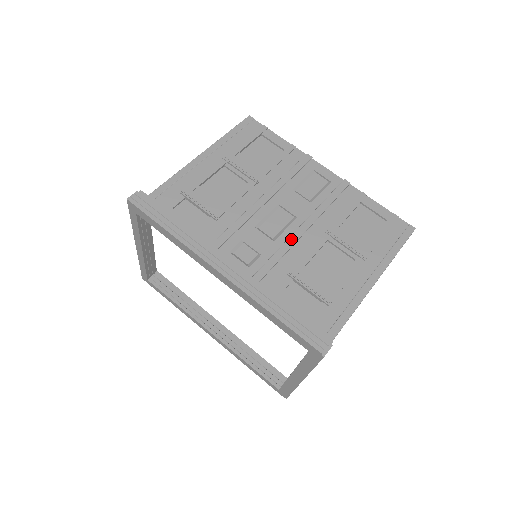
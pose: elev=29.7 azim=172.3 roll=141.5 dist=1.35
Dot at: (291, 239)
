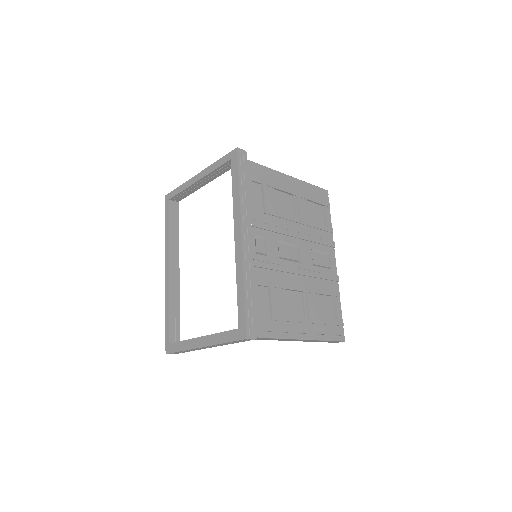
Dot at: (288, 268)
